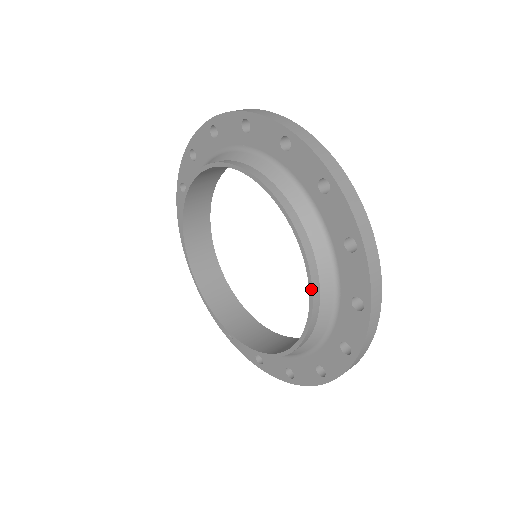
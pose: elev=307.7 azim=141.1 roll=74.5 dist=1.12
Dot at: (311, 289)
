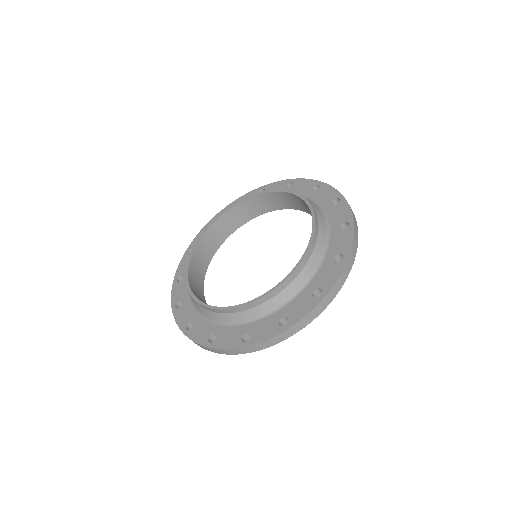
Dot at: (314, 217)
